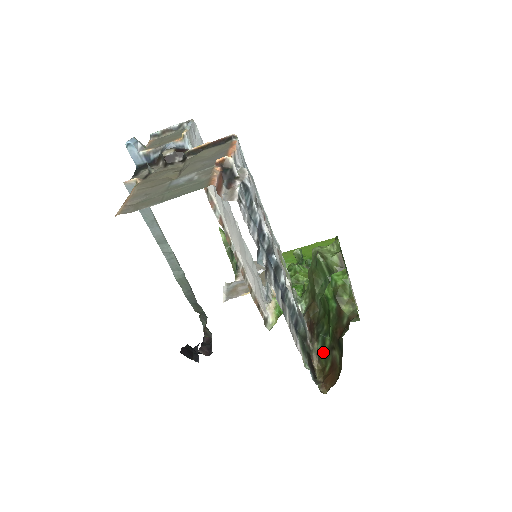
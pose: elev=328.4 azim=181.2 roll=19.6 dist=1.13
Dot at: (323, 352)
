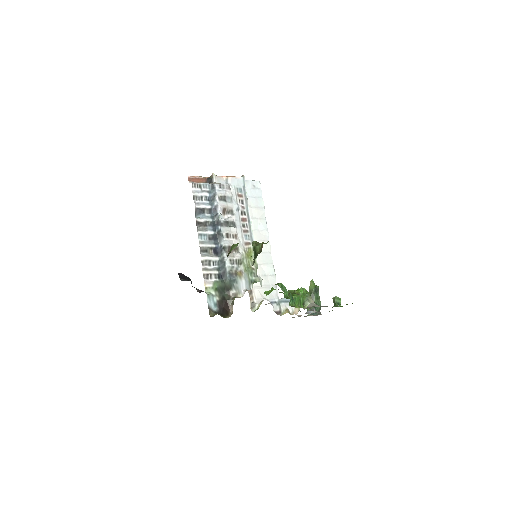
Dot at: occluded
